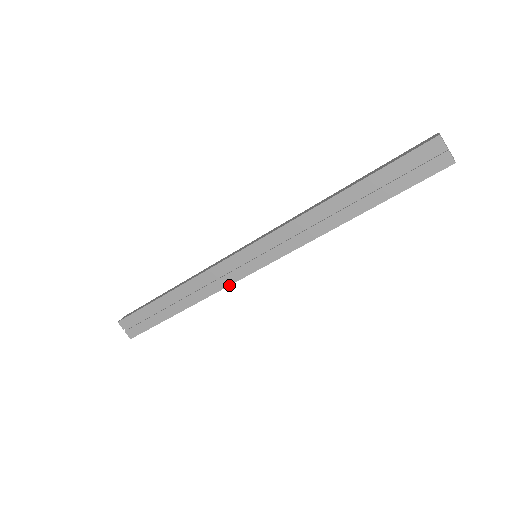
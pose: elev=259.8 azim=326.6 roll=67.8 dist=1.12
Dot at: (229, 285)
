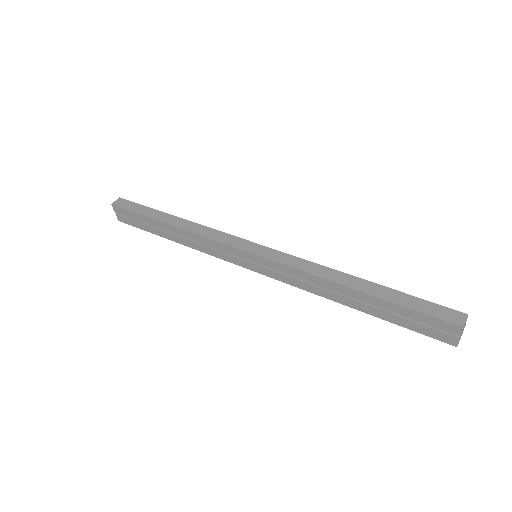
Dot at: occluded
